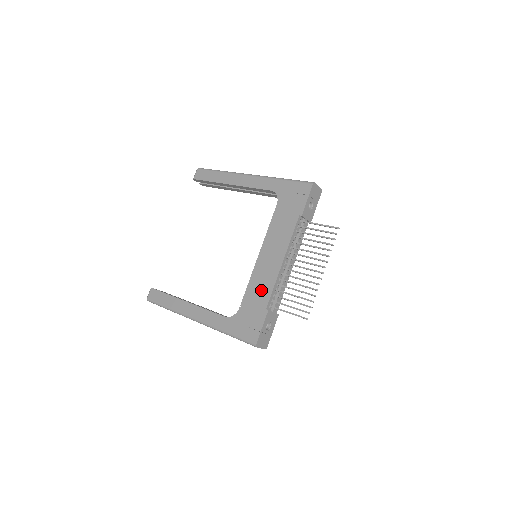
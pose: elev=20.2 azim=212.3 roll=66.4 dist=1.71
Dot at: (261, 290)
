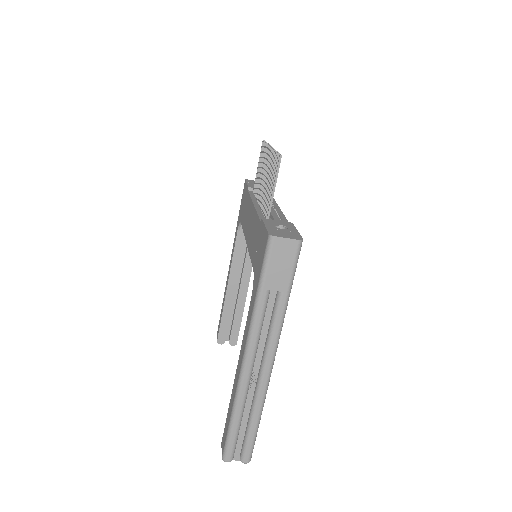
Dot at: (254, 233)
